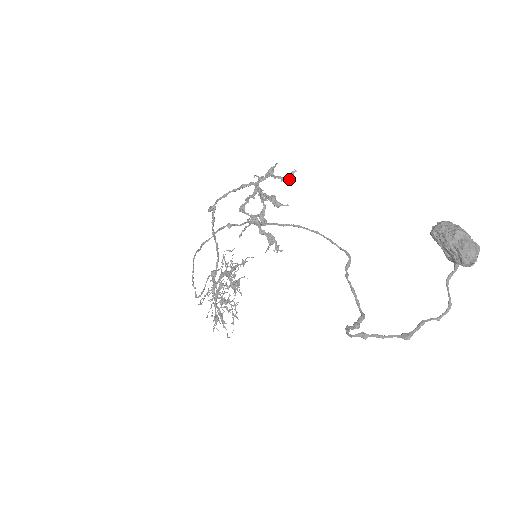
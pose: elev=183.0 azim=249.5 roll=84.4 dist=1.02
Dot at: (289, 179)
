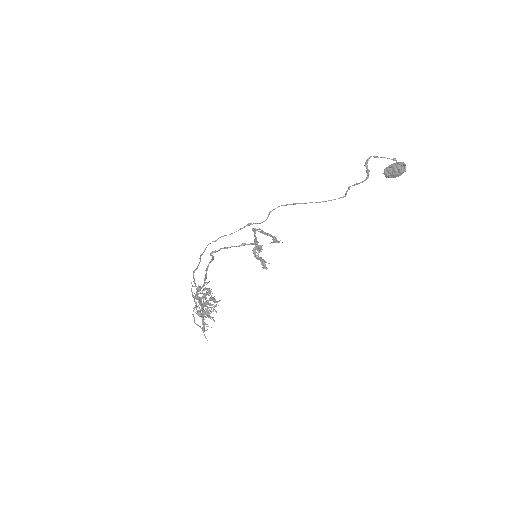
Dot at: (265, 264)
